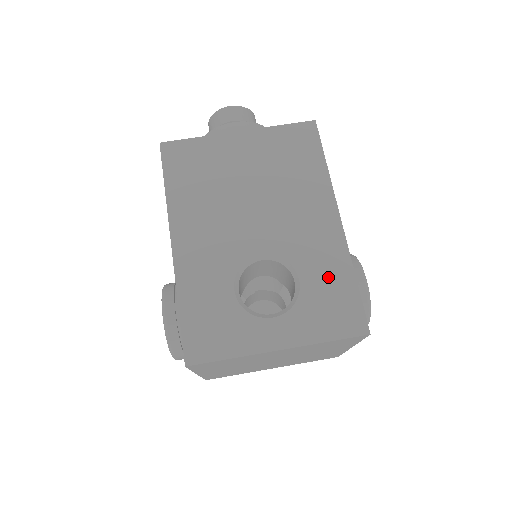
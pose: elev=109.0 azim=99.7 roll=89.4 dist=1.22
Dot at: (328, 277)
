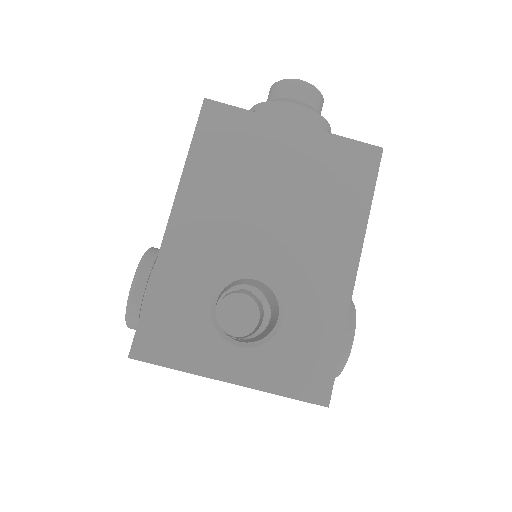
Dot at: (314, 329)
